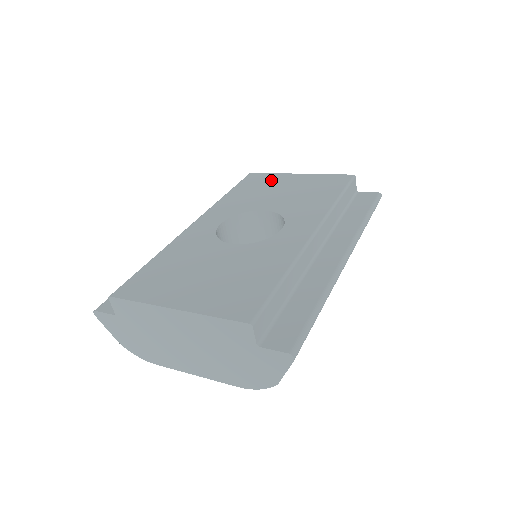
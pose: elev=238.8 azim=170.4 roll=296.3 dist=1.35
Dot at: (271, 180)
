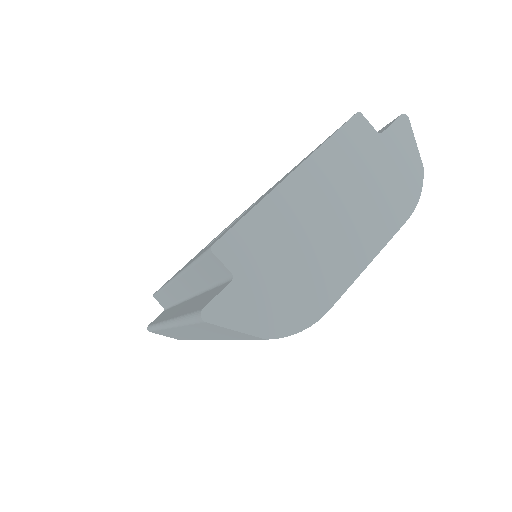
Dot at: occluded
